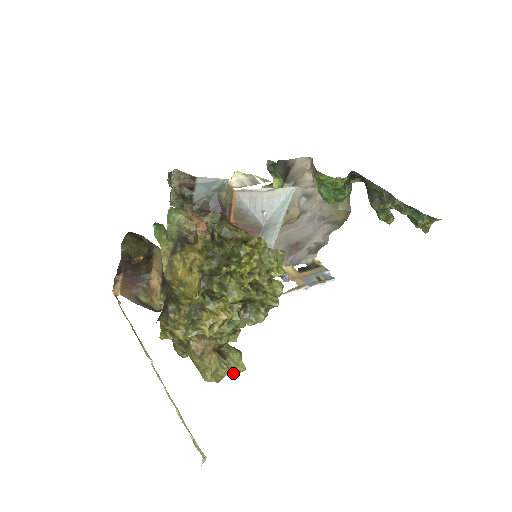
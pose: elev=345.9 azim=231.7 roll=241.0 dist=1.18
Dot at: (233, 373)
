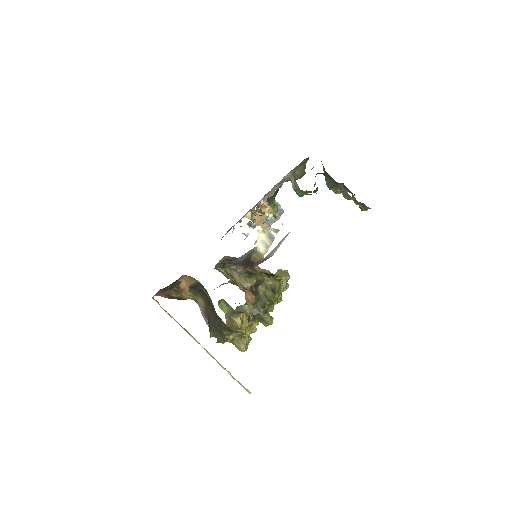
Dot at: occluded
